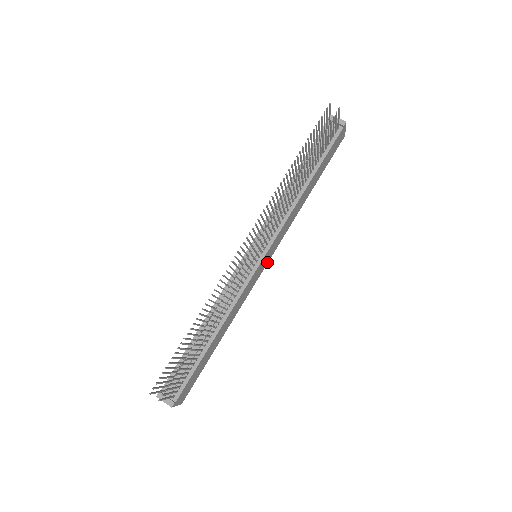
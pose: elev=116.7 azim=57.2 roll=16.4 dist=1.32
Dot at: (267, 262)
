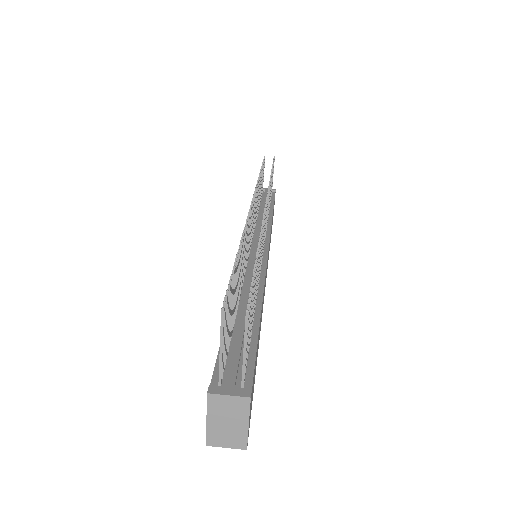
Dot at: occluded
